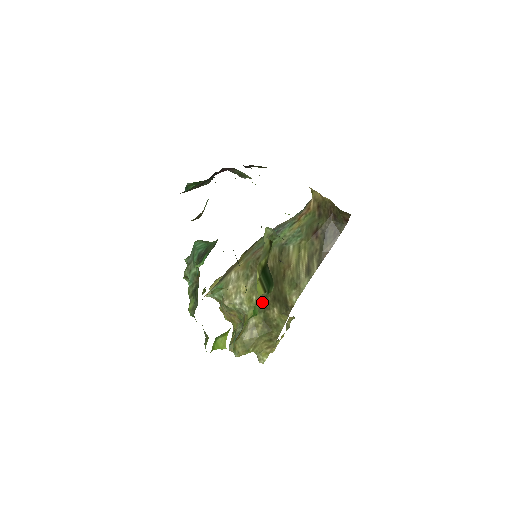
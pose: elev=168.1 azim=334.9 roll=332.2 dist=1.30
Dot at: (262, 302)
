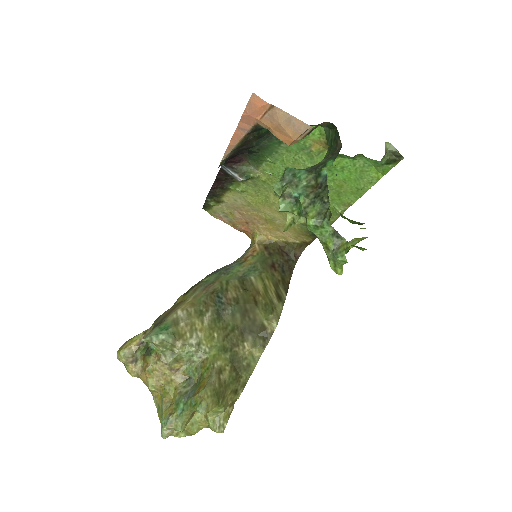
Dot at: (227, 338)
